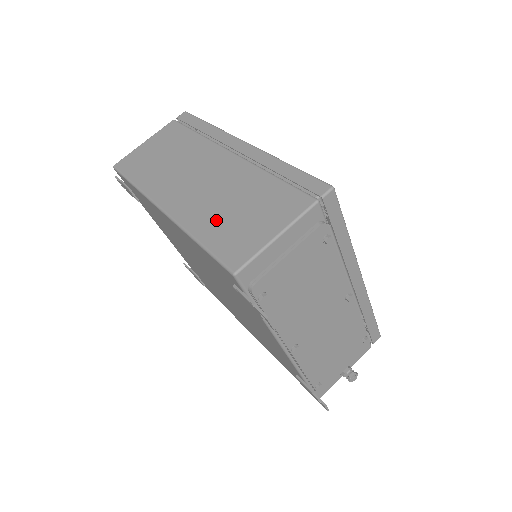
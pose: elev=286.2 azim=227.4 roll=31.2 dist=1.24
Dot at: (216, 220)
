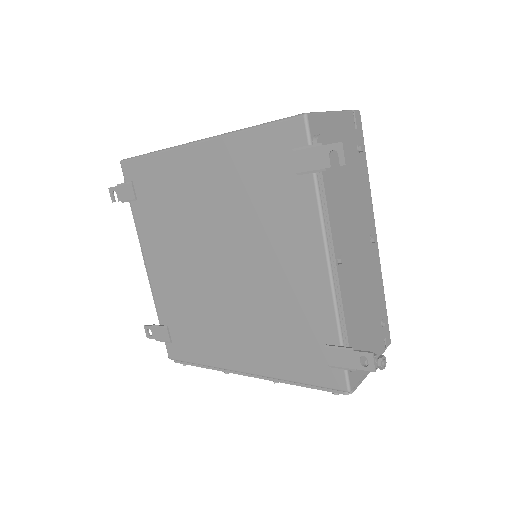
Dot at: occluded
